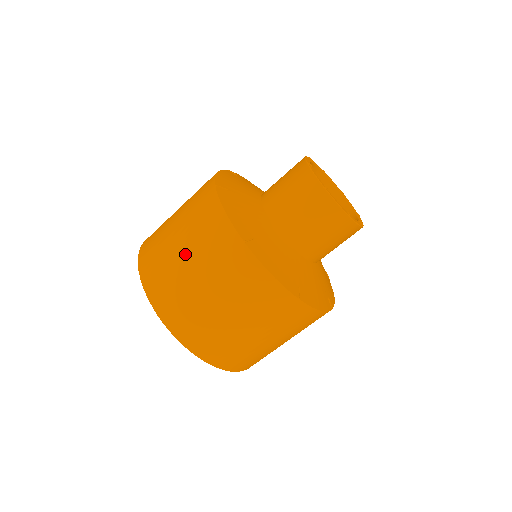
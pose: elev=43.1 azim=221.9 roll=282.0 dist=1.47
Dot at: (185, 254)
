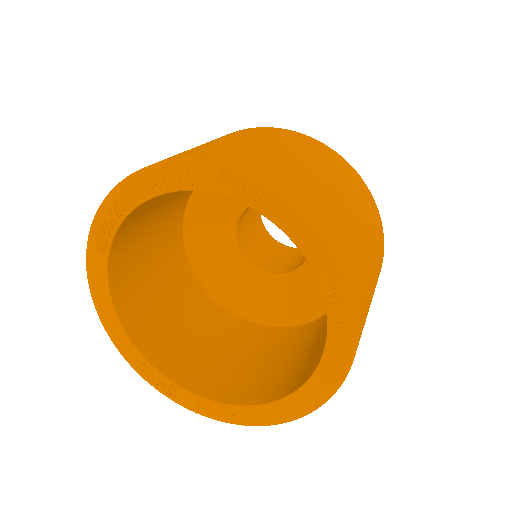
Dot at: (222, 140)
